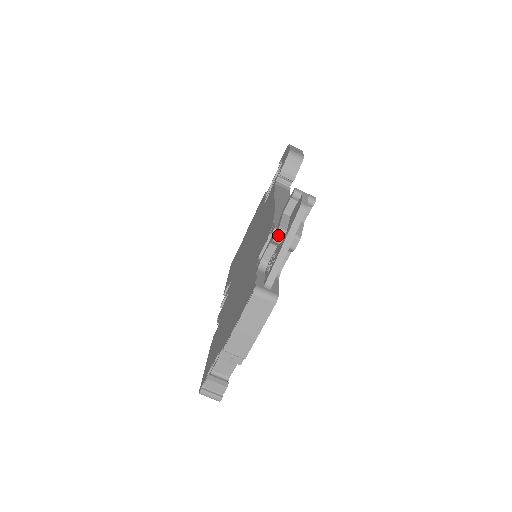
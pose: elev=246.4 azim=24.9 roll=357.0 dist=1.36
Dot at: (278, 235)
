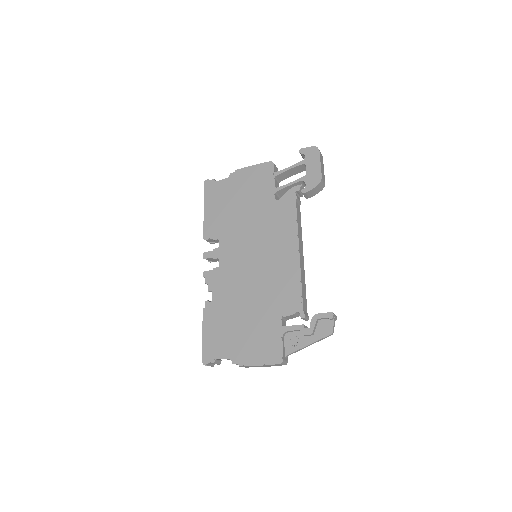
Dot at: (308, 335)
